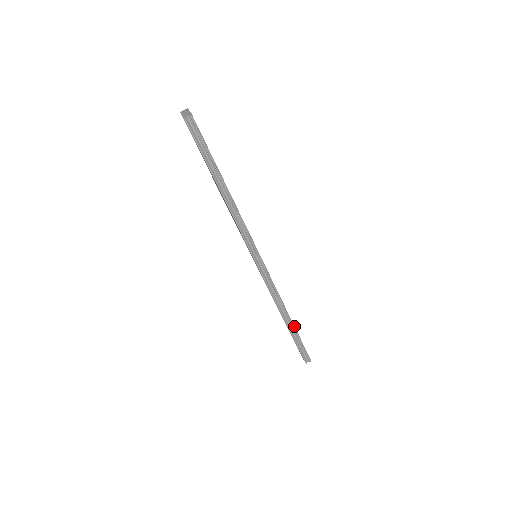
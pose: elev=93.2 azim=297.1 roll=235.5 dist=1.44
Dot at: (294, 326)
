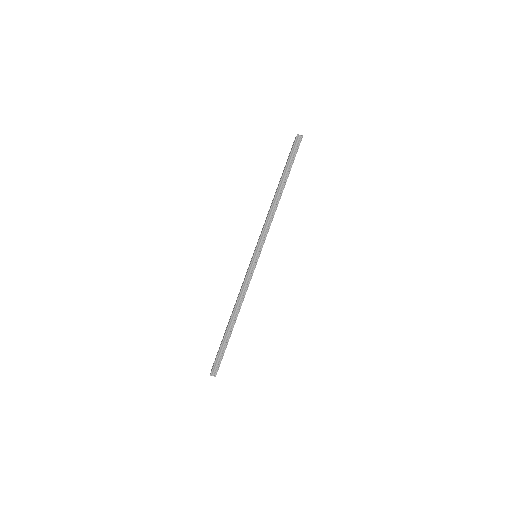
Dot at: occluded
